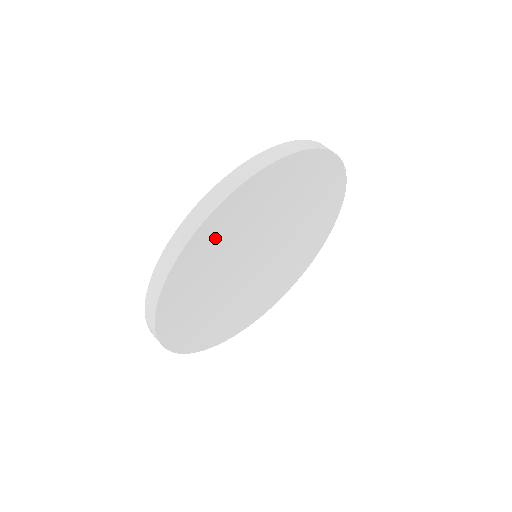
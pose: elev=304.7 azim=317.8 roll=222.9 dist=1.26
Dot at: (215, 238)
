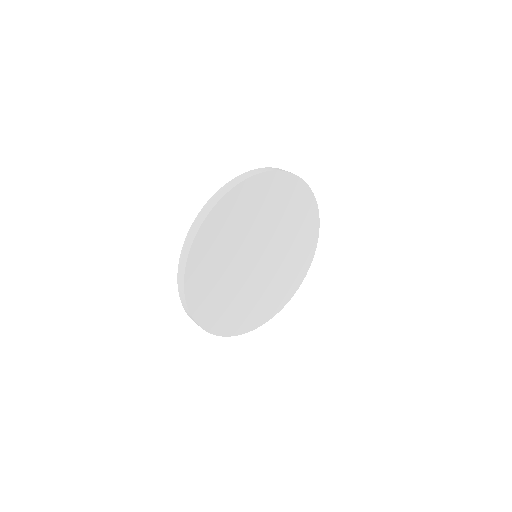
Dot at: (248, 200)
